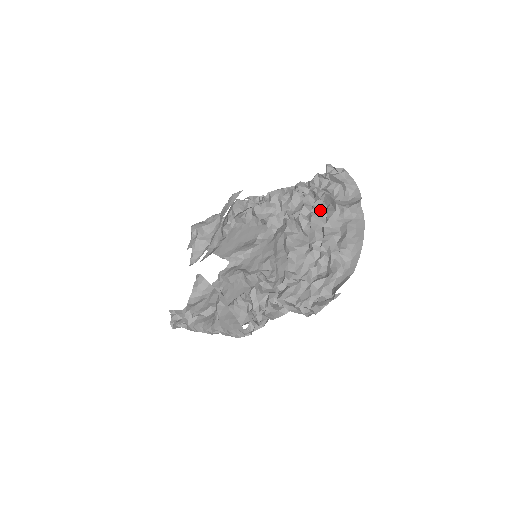
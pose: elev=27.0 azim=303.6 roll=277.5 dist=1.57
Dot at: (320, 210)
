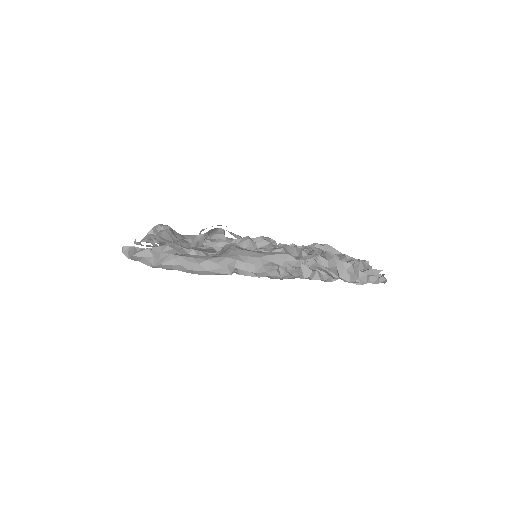
Dot at: occluded
